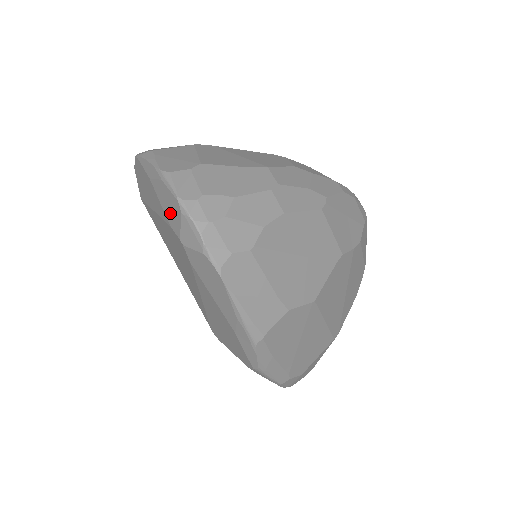
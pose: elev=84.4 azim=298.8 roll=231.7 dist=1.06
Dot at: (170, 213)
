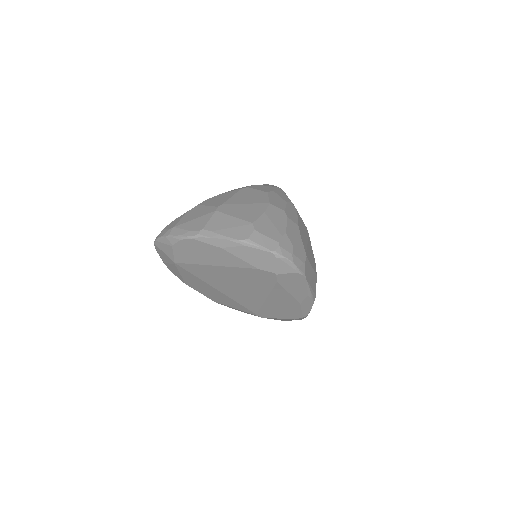
Dot at: (258, 262)
